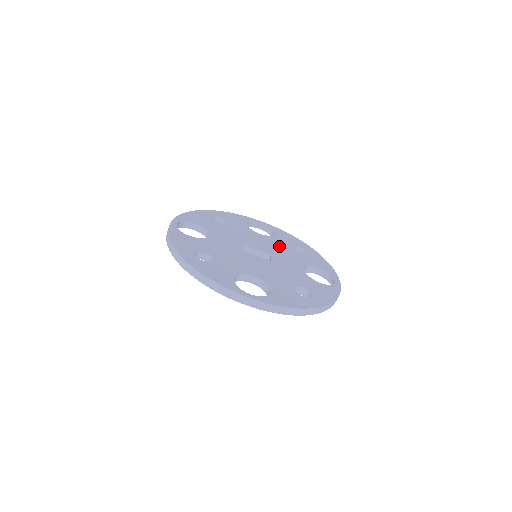
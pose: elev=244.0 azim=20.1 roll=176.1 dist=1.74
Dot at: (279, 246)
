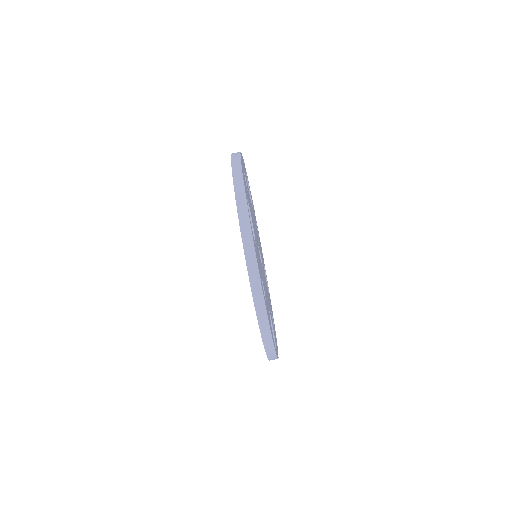
Dot at: occluded
